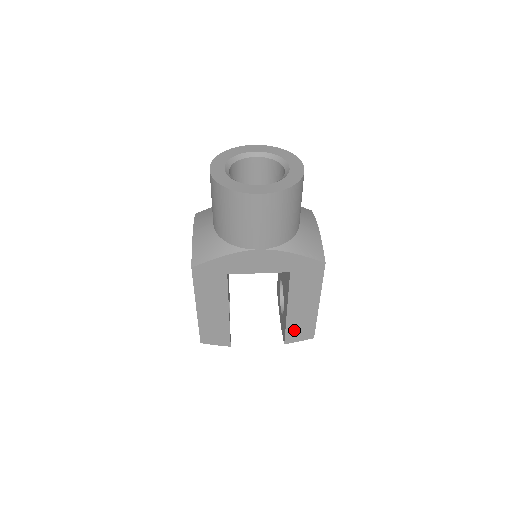
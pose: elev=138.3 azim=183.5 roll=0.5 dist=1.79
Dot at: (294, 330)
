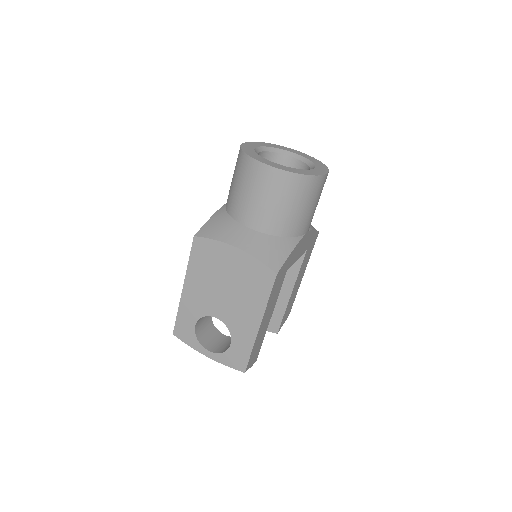
Dot at: (286, 313)
